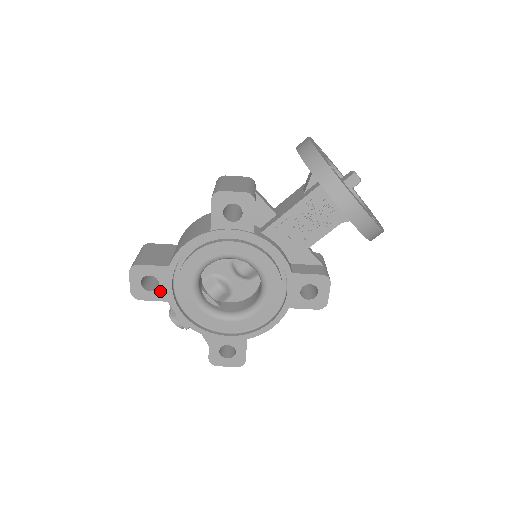
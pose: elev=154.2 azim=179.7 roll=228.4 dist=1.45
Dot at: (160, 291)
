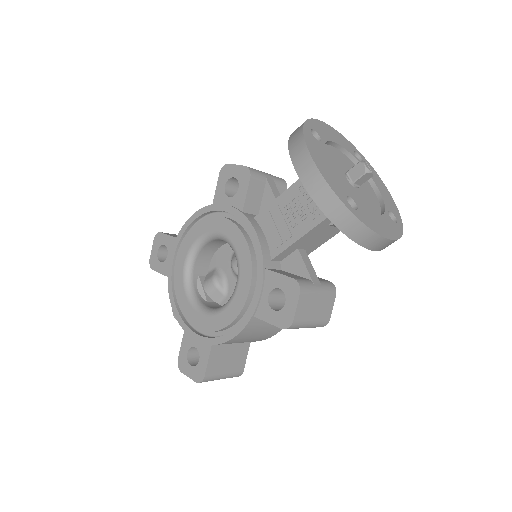
Dot at: (166, 264)
